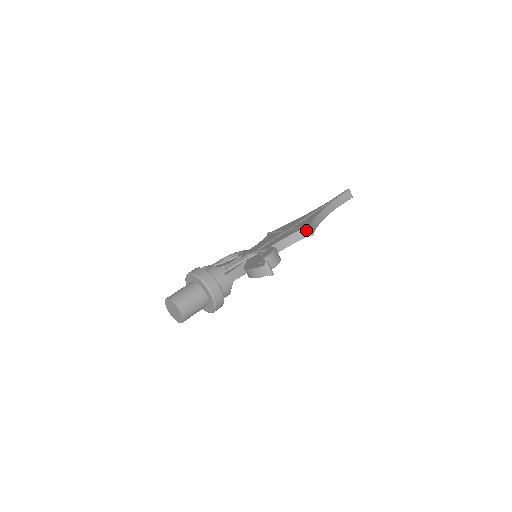
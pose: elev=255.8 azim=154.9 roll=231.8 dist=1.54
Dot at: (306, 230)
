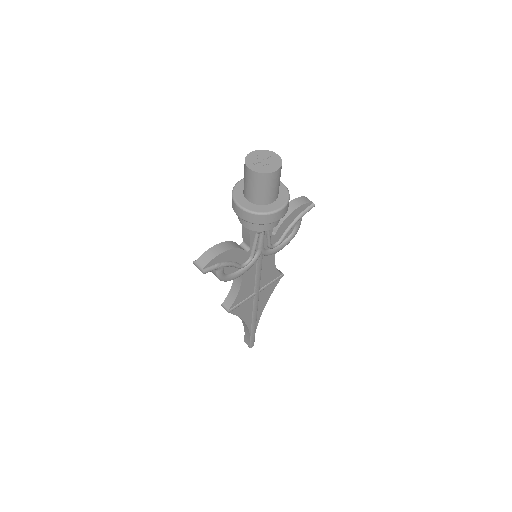
Dot at: (277, 269)
